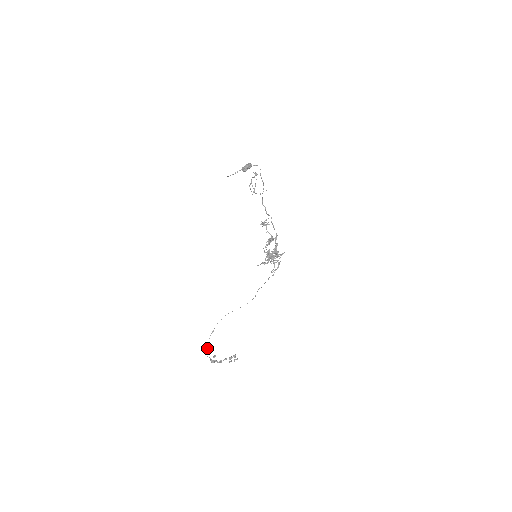
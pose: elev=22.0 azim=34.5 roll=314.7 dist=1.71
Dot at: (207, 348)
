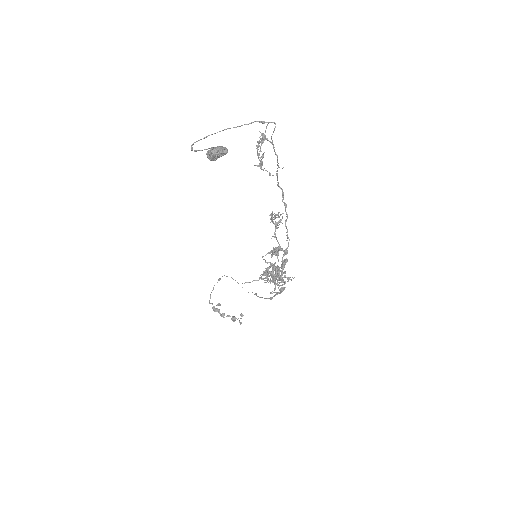
Dot at: (210, 295)
